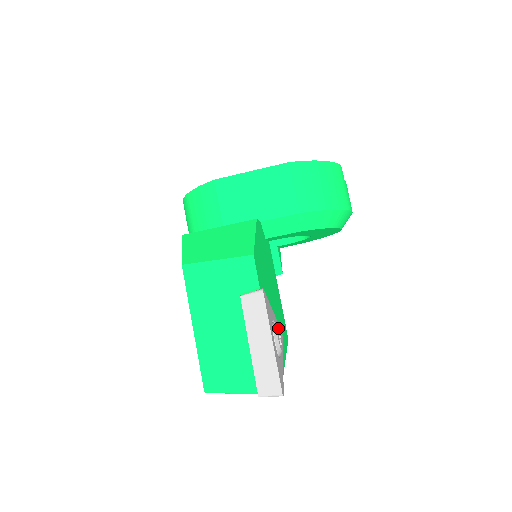
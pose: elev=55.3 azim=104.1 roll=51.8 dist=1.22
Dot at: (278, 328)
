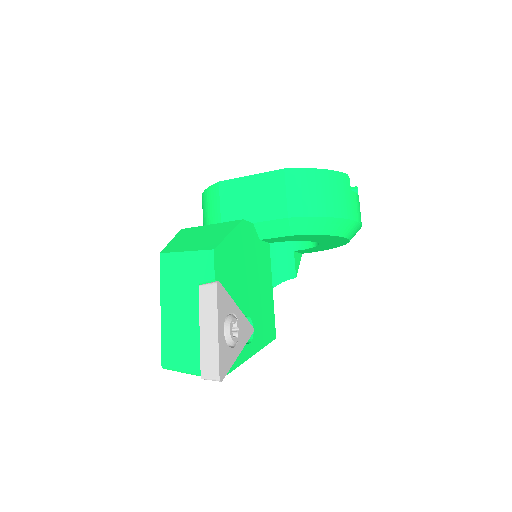
Dot at: (236, 320)
